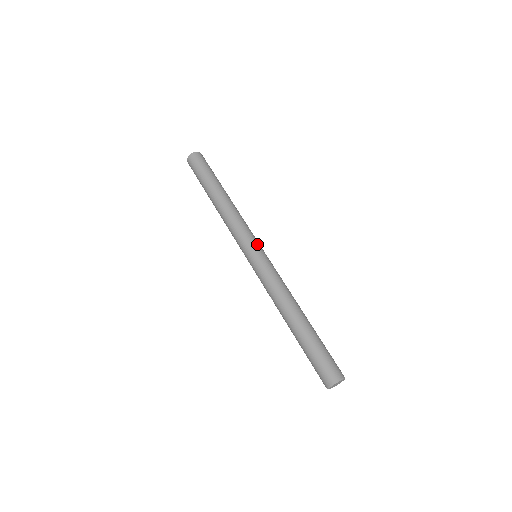
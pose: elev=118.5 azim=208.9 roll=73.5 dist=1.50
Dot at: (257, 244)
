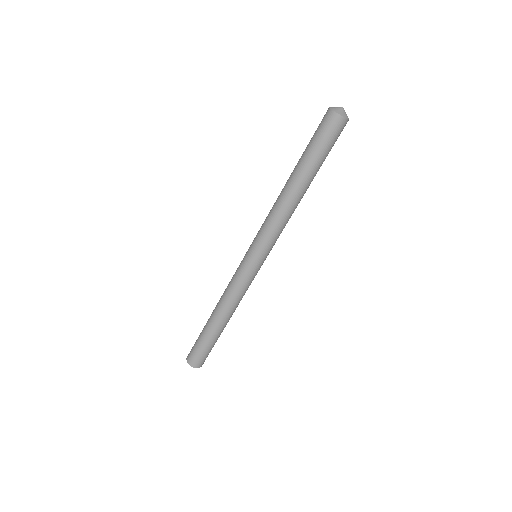
Dot at: (262, 255)
